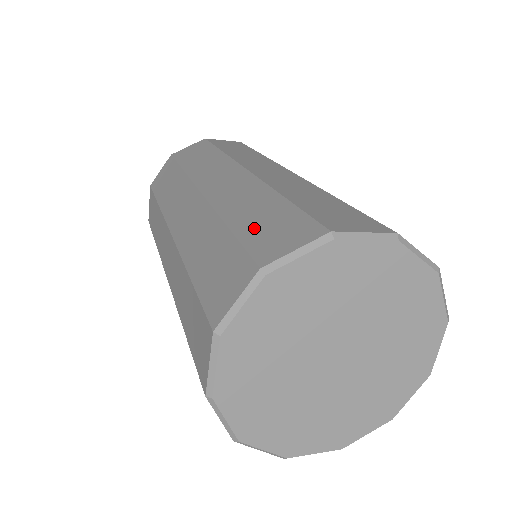
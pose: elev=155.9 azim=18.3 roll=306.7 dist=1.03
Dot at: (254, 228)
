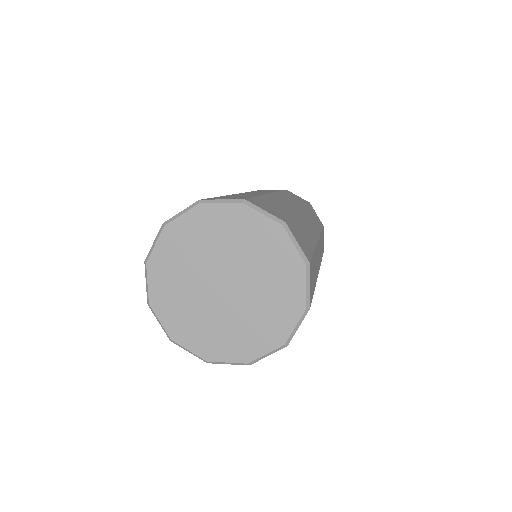
Dot at: (265, 202)
